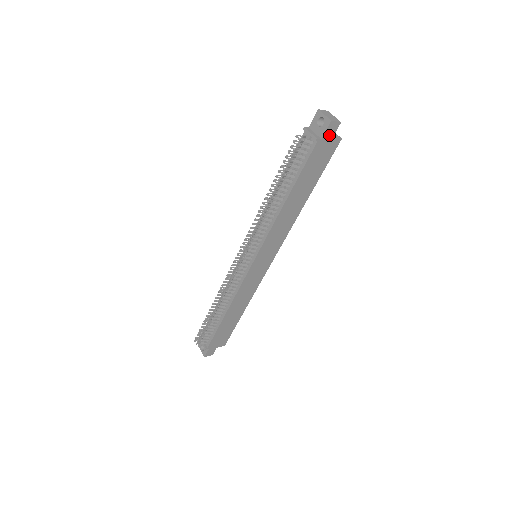
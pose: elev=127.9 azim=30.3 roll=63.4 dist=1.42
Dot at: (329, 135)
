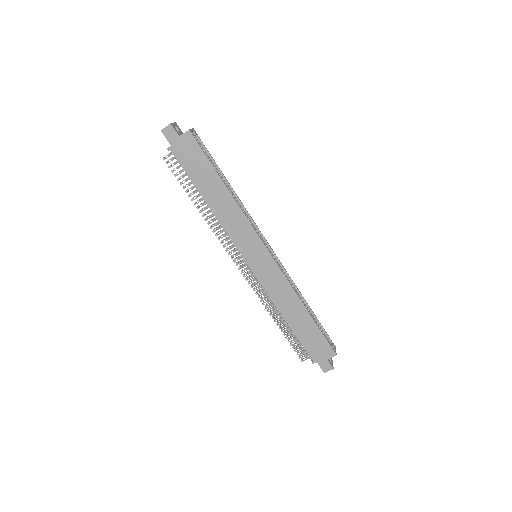
Dot at: (174, 138)
